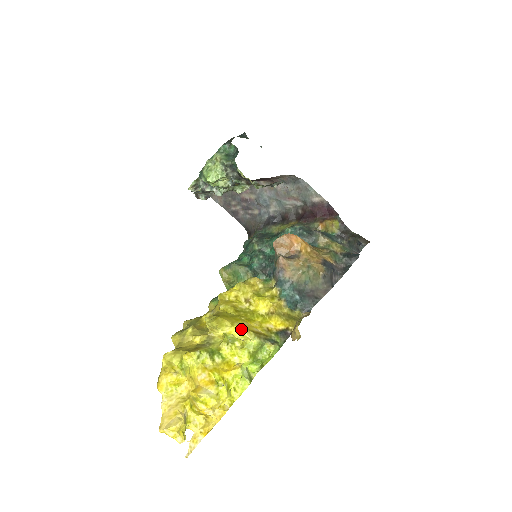
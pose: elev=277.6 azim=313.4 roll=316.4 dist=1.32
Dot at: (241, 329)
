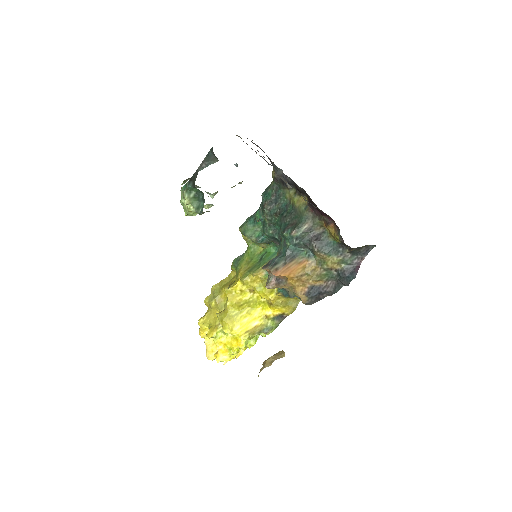
Dot at: (238, 334)
